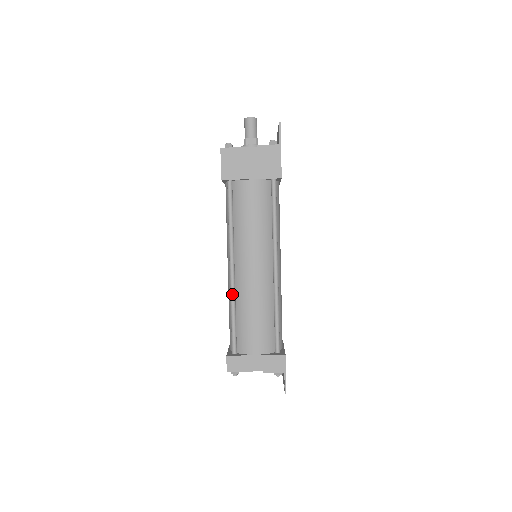
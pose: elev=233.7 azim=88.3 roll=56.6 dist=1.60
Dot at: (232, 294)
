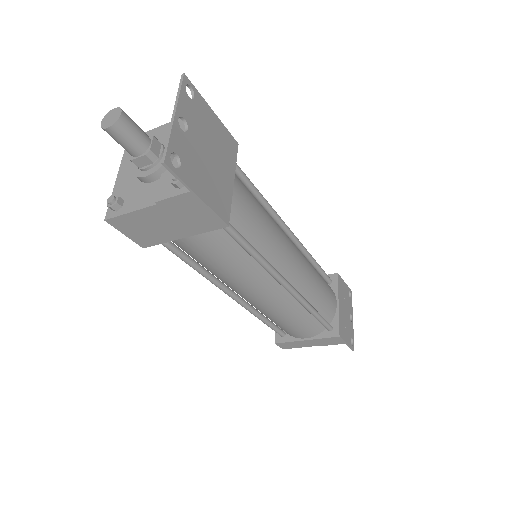
Dot at: occluded
